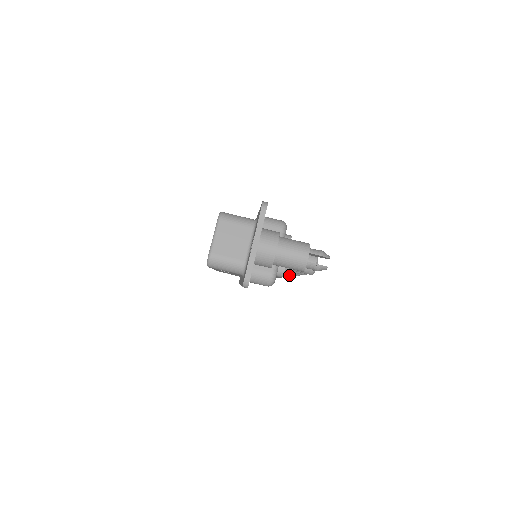
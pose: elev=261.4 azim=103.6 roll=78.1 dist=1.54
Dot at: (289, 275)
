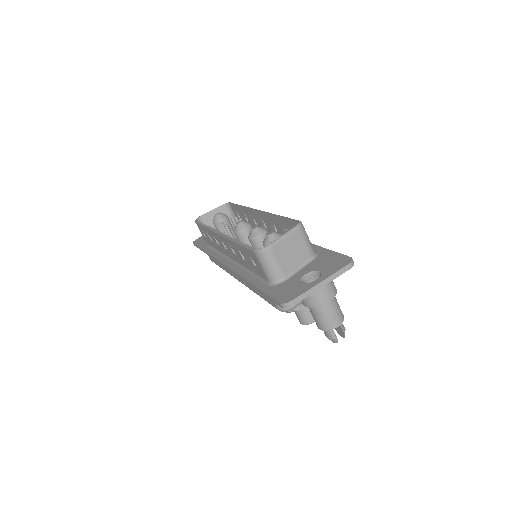
Dot at: occluded
